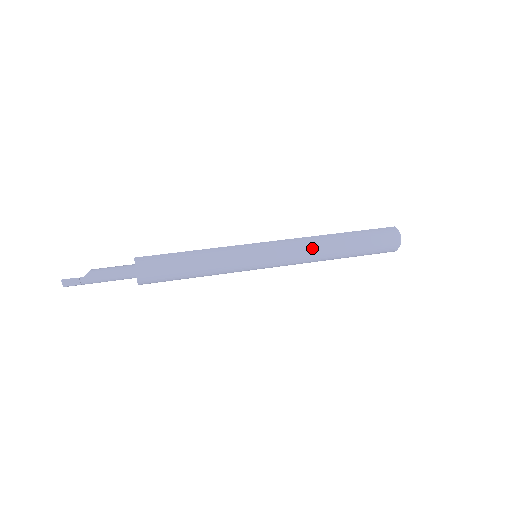
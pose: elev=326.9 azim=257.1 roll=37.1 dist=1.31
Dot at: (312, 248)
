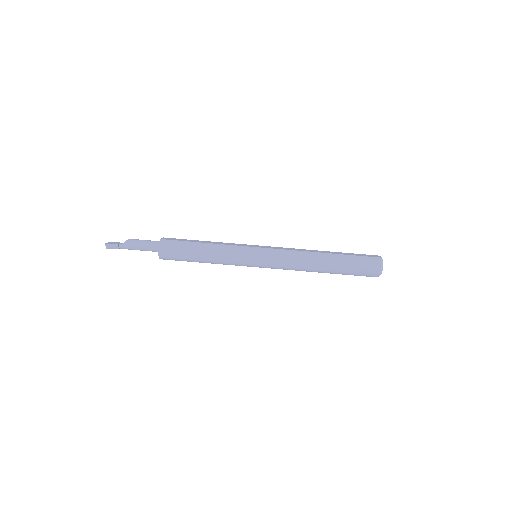
Dot at: (301, 262)
